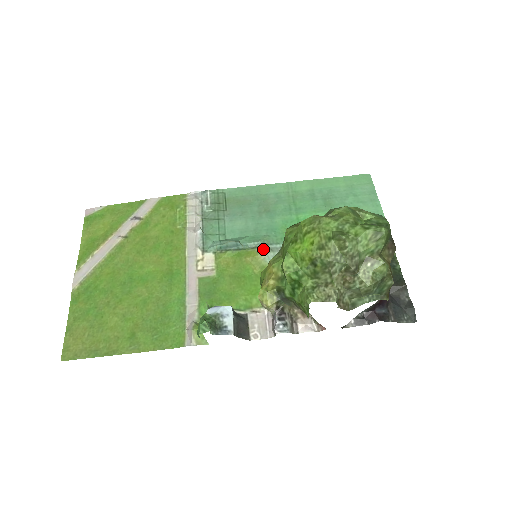
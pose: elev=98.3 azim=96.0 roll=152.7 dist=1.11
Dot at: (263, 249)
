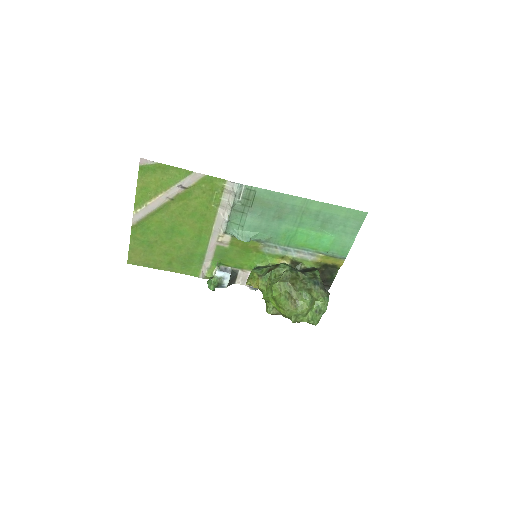
Dot at: (264, 244)
